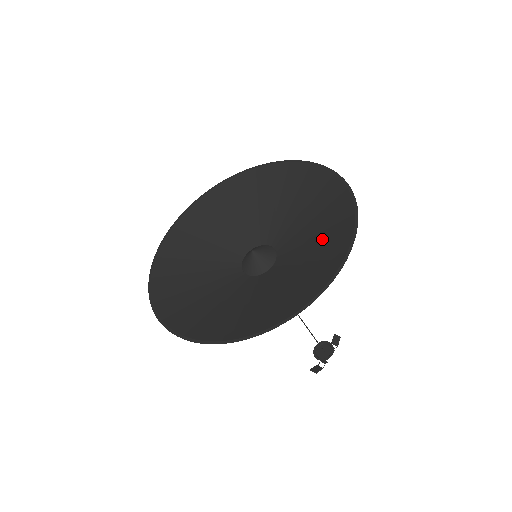
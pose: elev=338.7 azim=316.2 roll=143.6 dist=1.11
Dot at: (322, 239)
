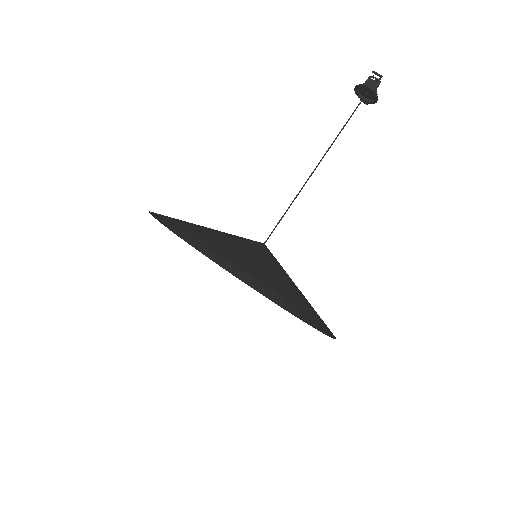
Dot at: occluded
